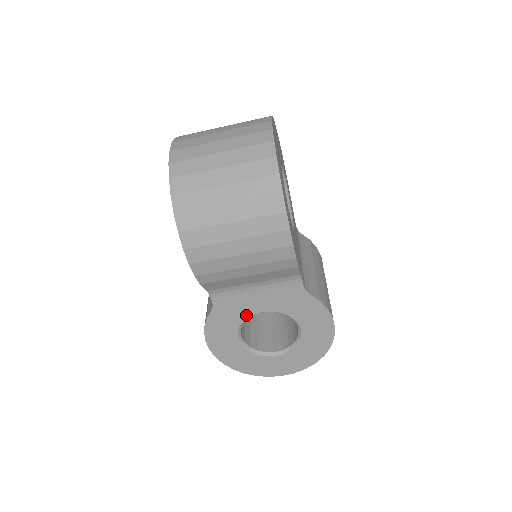
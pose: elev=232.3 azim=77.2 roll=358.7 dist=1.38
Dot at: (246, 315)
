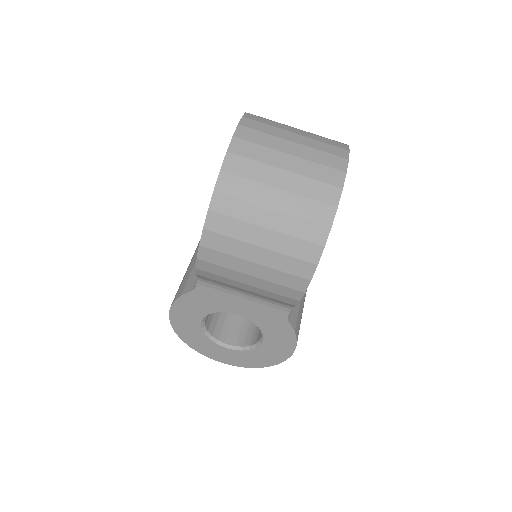
Dot at: (221, 309)
